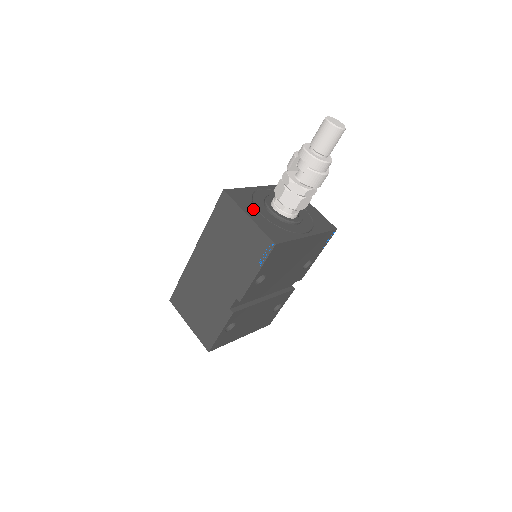
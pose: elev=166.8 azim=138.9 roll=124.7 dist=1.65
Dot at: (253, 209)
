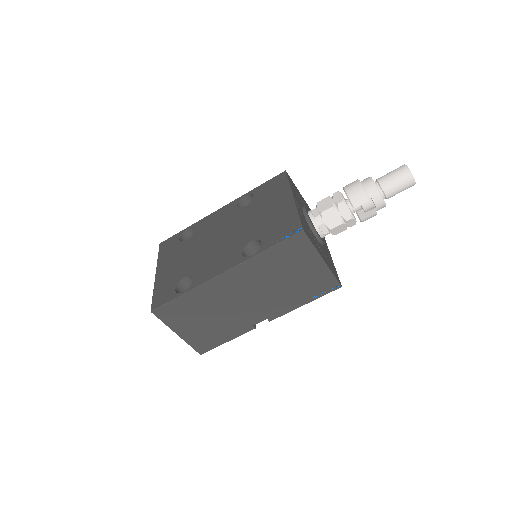
Dot at: (317, 245)
